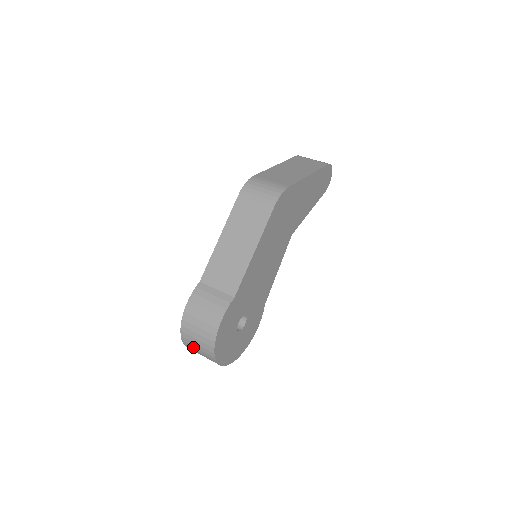
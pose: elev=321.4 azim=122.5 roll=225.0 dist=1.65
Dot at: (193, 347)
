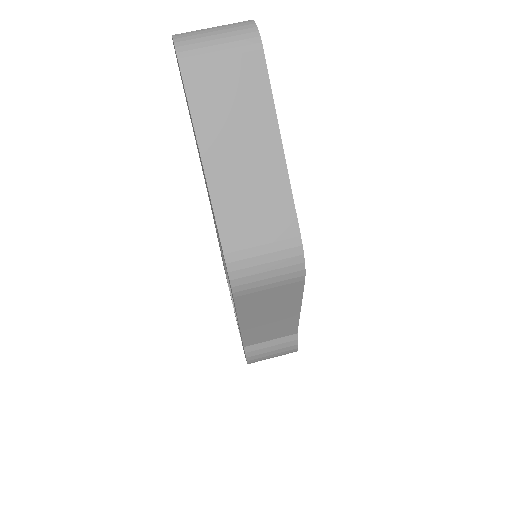
Dot at: occluded
